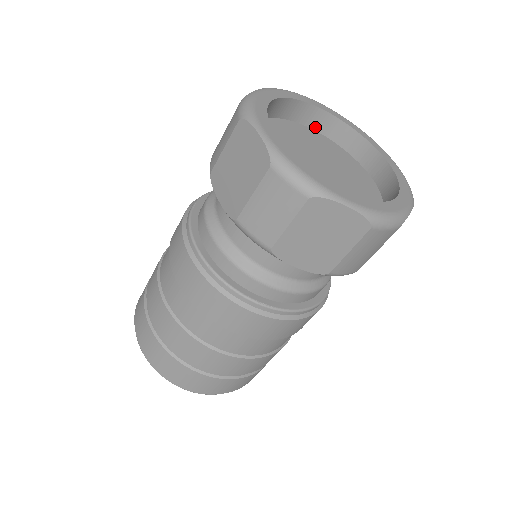
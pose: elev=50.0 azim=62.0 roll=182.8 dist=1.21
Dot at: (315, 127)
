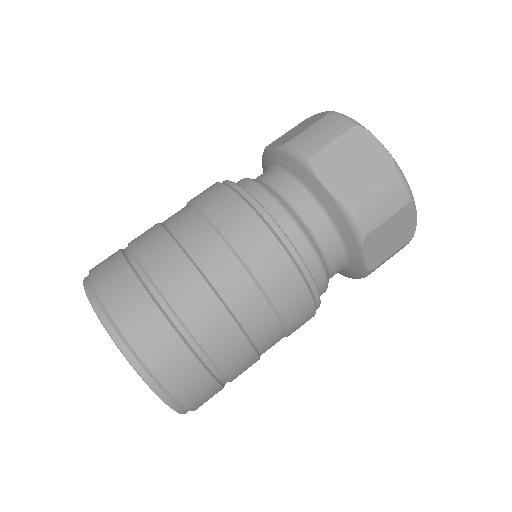
Dot at: occluded
